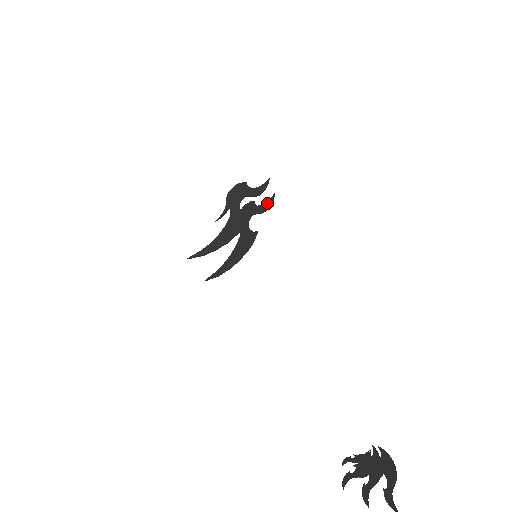
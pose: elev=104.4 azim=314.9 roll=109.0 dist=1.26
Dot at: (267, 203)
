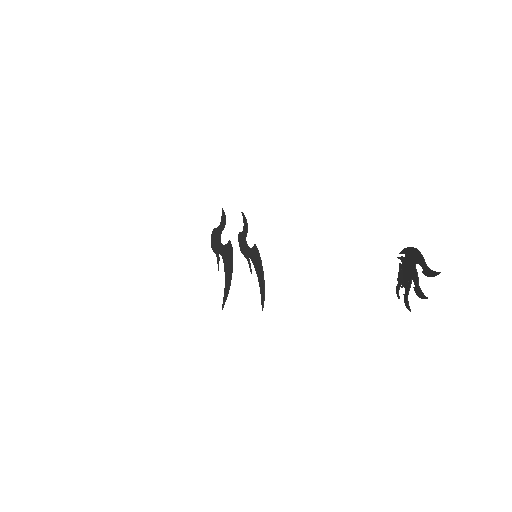
Dot at: (244, 223)
